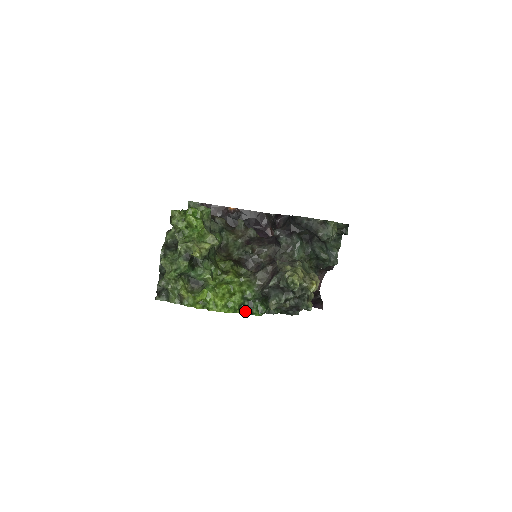
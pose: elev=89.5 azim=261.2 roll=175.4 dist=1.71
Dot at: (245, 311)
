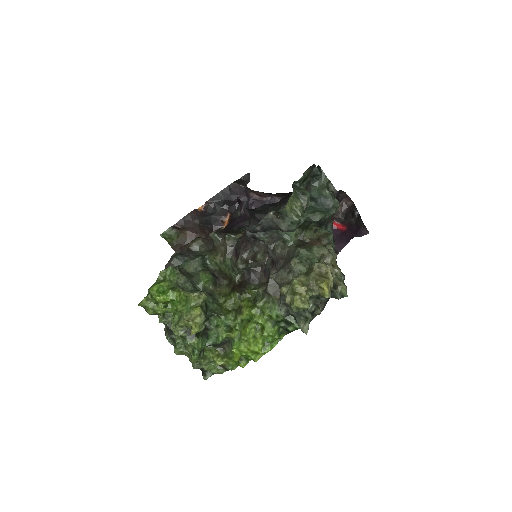
Dot at: (288, 331)
